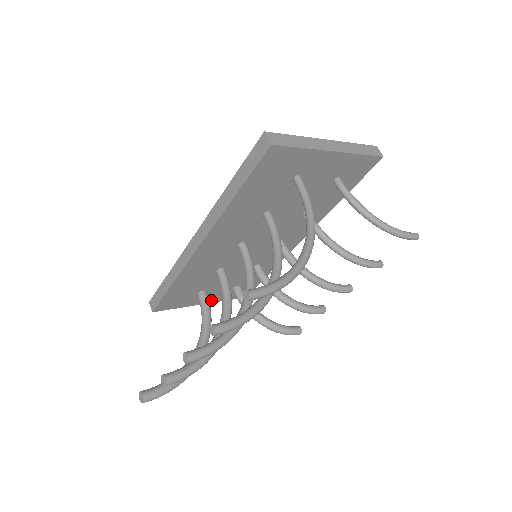
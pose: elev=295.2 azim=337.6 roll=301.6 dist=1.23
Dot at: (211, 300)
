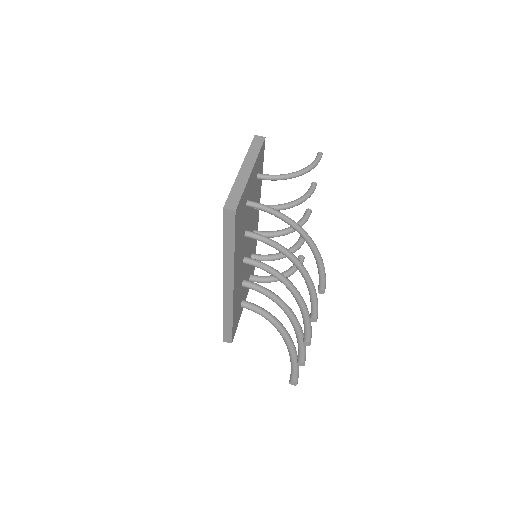
Dot at: (245, 300)
